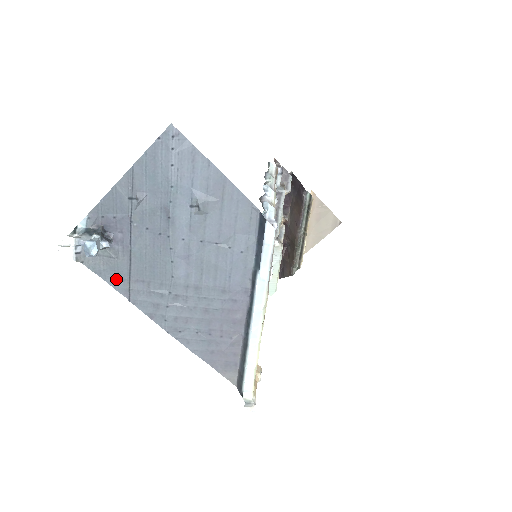
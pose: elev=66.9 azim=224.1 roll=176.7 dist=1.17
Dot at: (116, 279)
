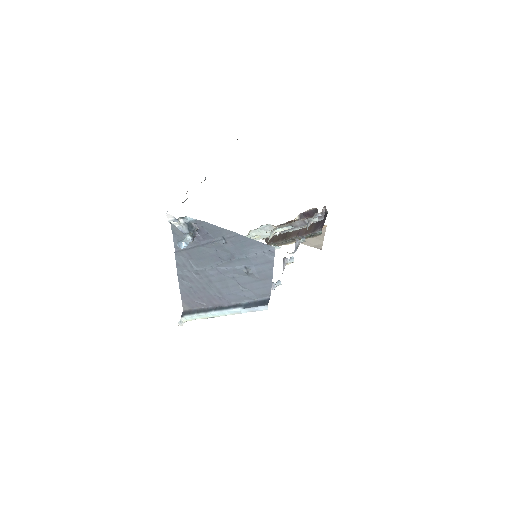
Dot at: occluded
